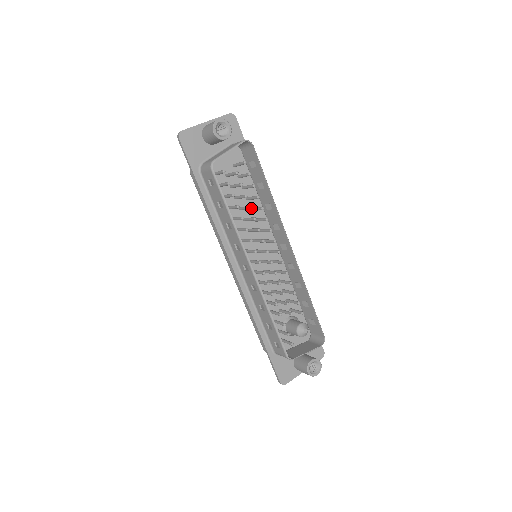
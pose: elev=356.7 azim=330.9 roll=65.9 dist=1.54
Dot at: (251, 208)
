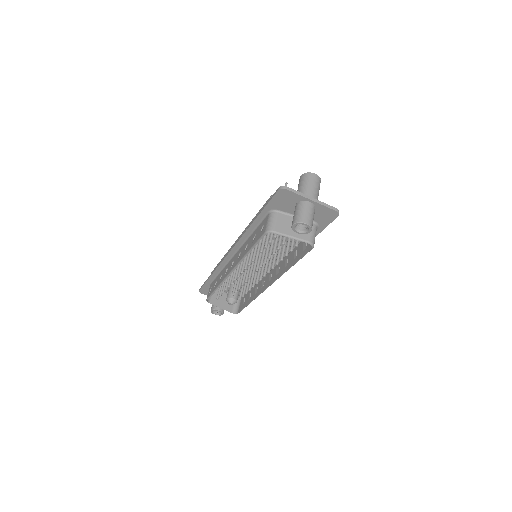
Dot at: occluded
